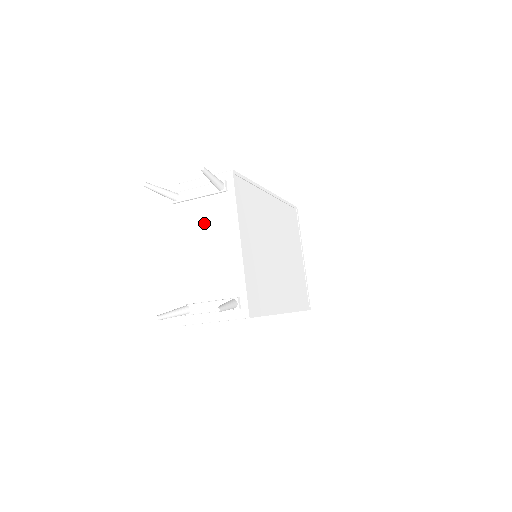
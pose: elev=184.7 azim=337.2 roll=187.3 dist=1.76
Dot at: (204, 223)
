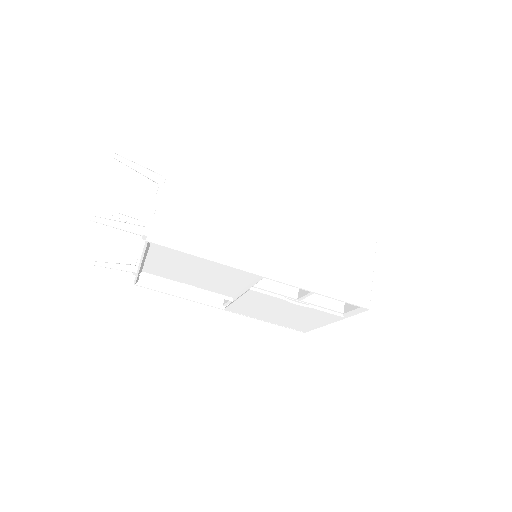
Dot at: occluded
